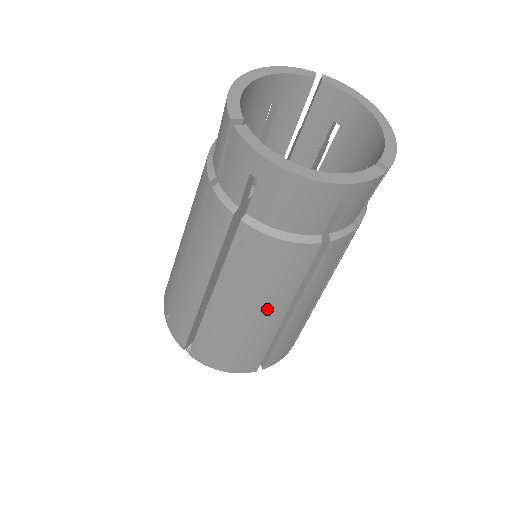
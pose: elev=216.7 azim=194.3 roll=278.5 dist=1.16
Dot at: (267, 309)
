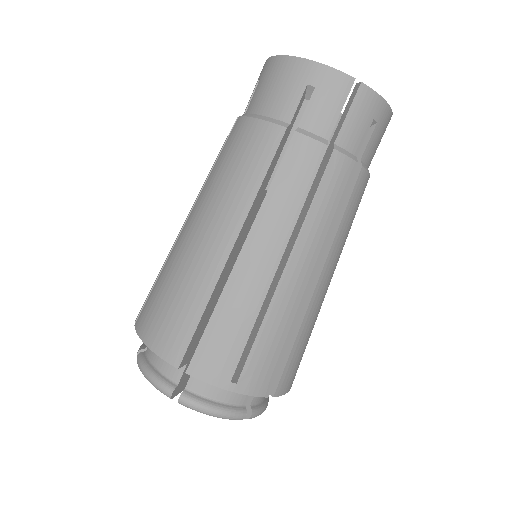
Dot at: (222, 219)
